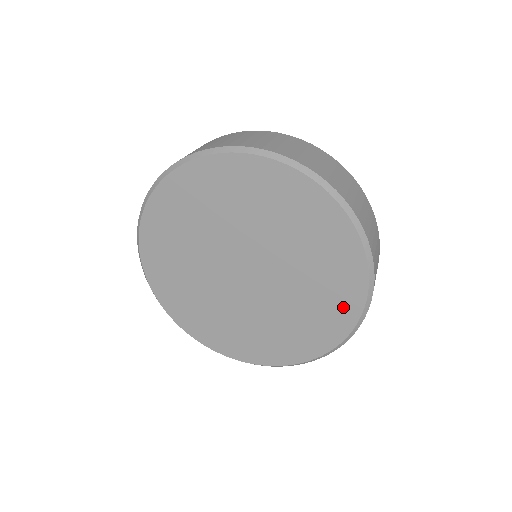
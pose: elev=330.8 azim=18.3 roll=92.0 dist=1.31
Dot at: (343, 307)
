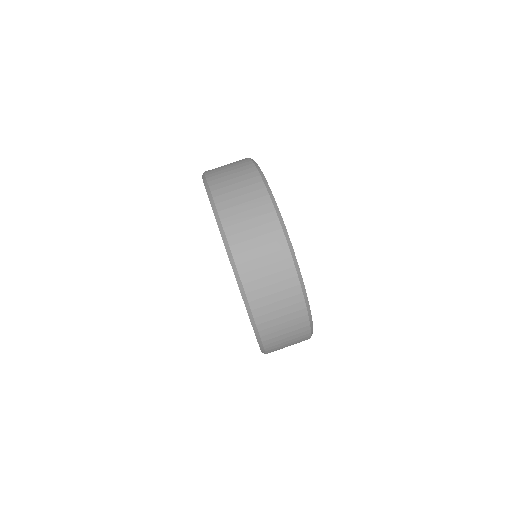
Dot at: occluded
